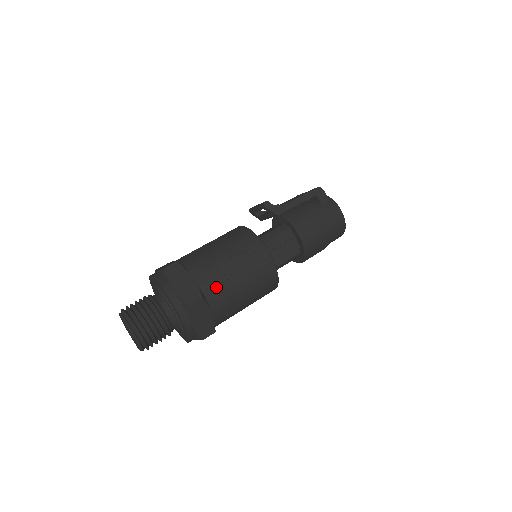
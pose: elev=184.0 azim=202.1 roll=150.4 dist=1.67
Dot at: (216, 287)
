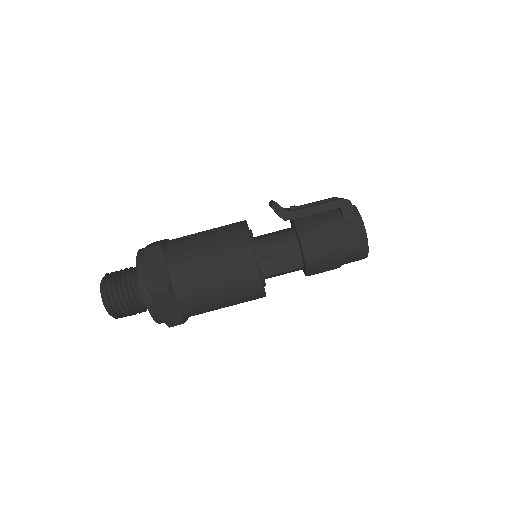
Dot at: (187, 283)
